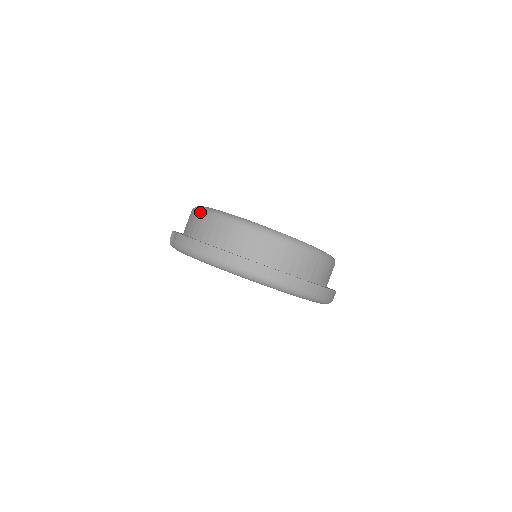
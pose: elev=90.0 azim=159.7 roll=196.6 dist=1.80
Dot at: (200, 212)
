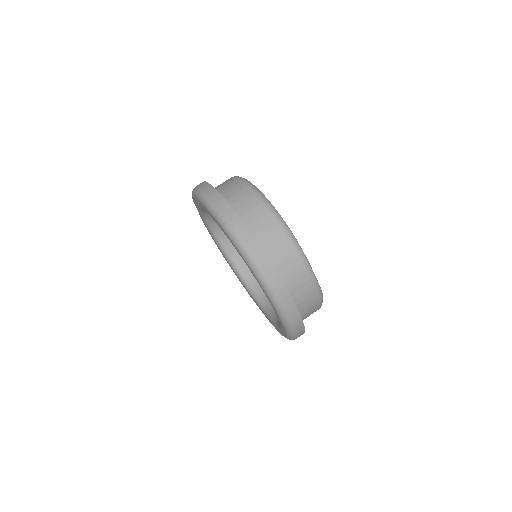
Dot at: occluded
